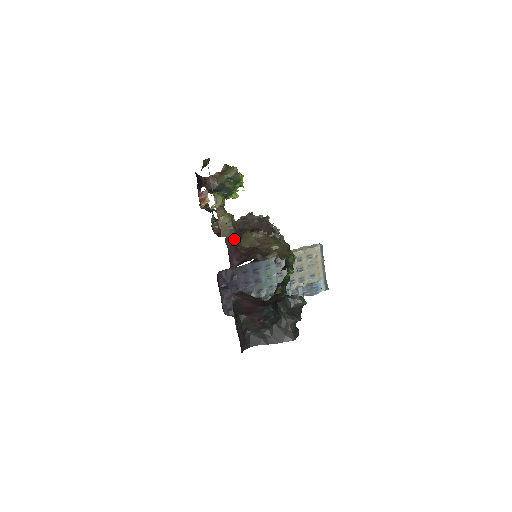
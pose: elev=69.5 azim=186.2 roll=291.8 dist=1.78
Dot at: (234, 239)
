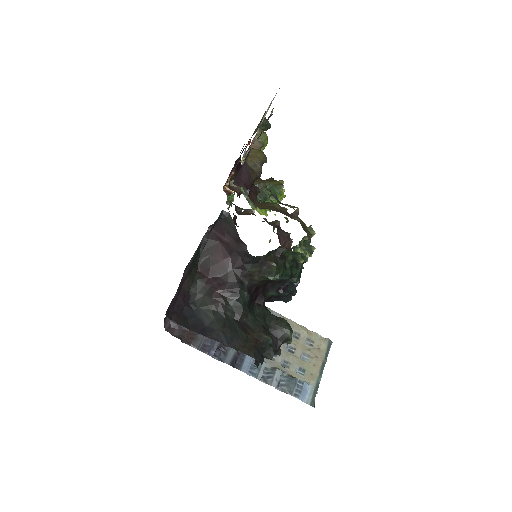
Dot at: (254, 175)
